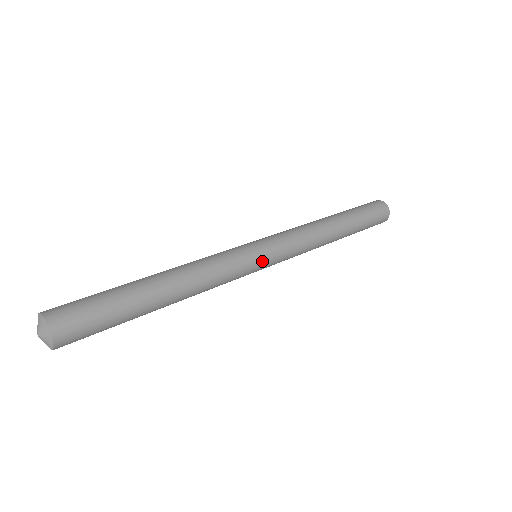
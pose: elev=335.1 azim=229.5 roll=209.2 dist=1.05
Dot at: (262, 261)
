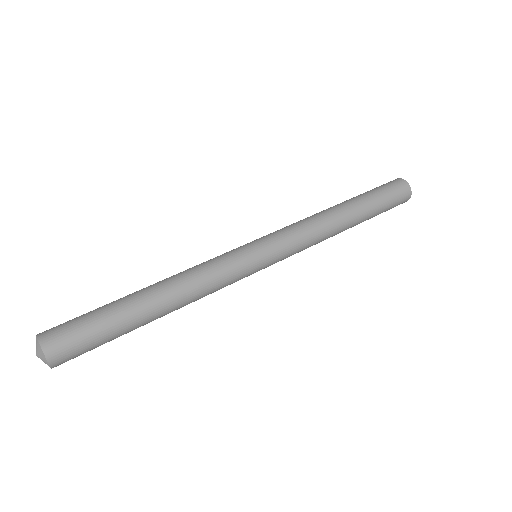
Dot at: (260, 267)
